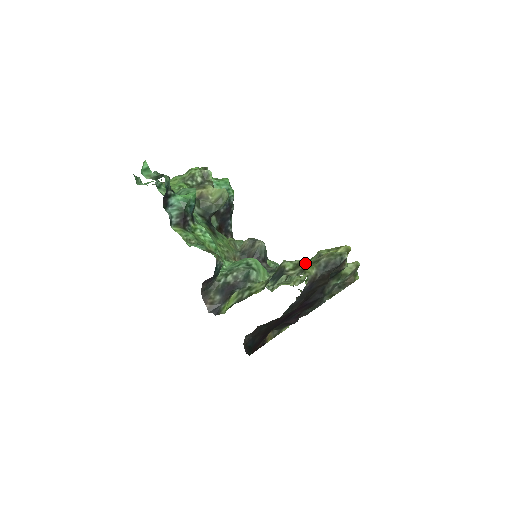
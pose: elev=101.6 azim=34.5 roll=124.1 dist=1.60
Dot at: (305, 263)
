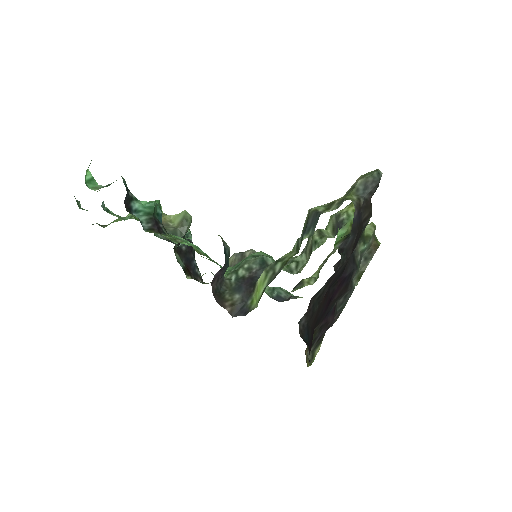
Dot at: (337, 199)
